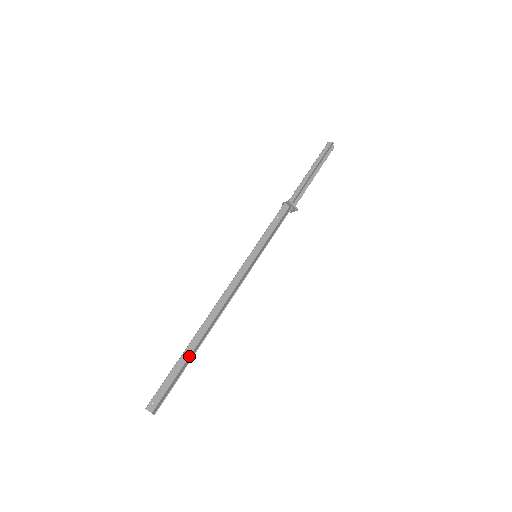
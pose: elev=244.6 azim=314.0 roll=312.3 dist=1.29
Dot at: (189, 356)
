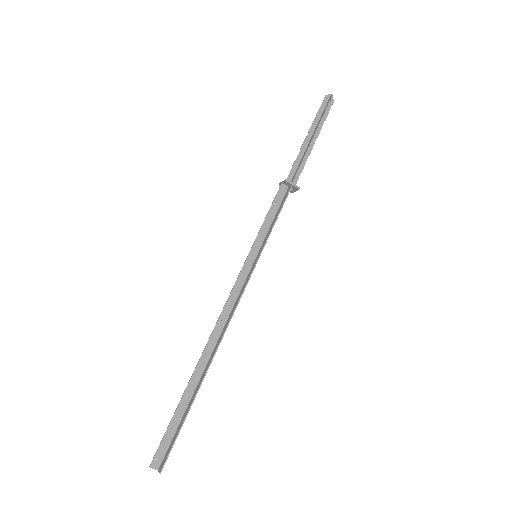
Dot at: (192, 394)
